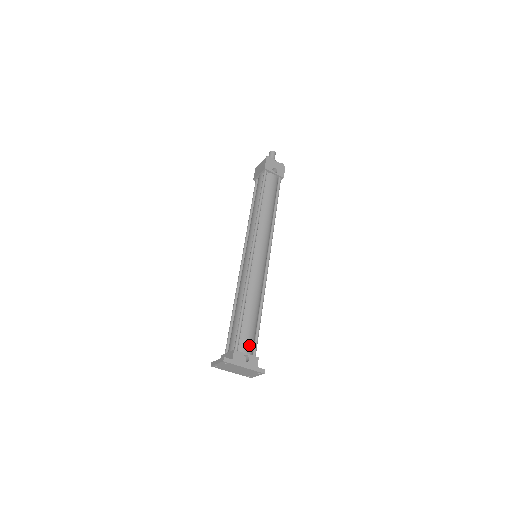
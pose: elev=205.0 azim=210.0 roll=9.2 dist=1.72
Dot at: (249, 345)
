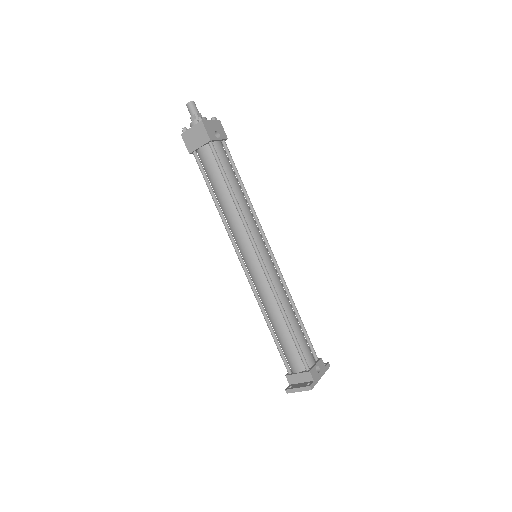
Dot at: (311, 354)
